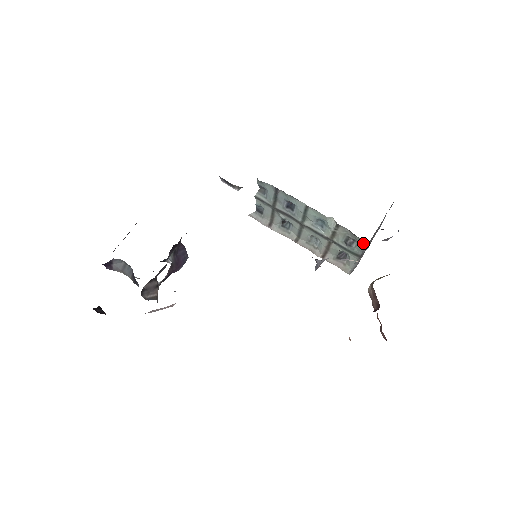
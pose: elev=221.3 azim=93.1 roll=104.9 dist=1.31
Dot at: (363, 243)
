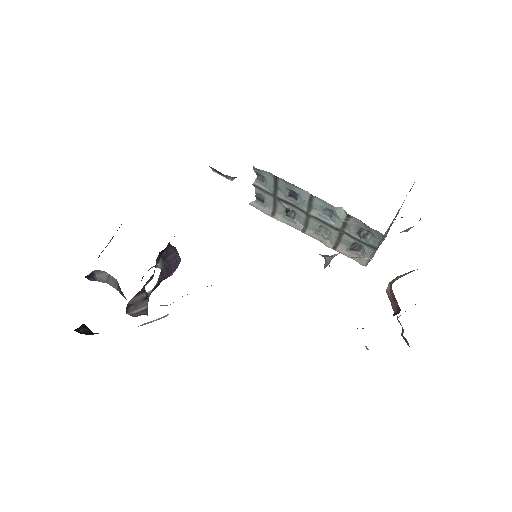
Dot at: (379, 235)
